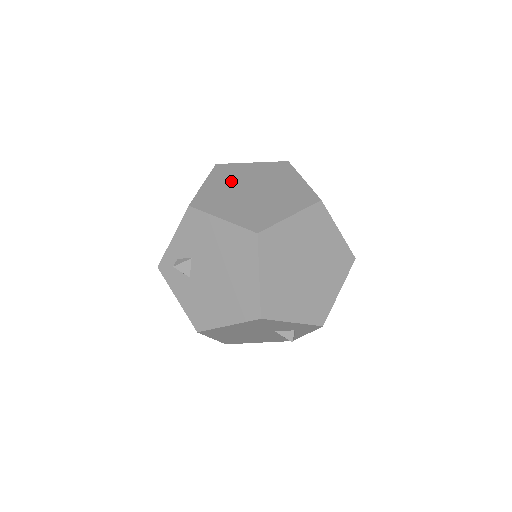
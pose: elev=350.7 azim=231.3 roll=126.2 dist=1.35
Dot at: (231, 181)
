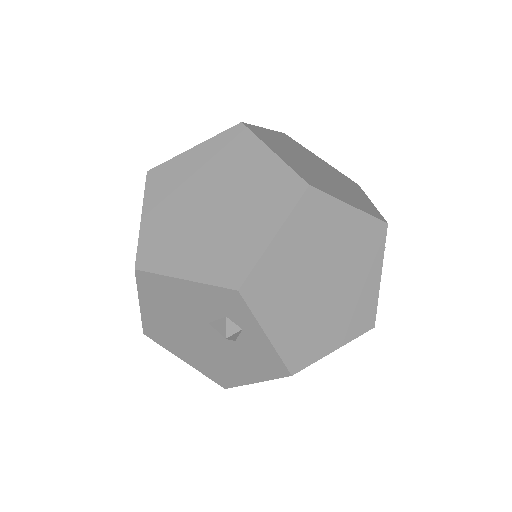
Dot at: occluded
